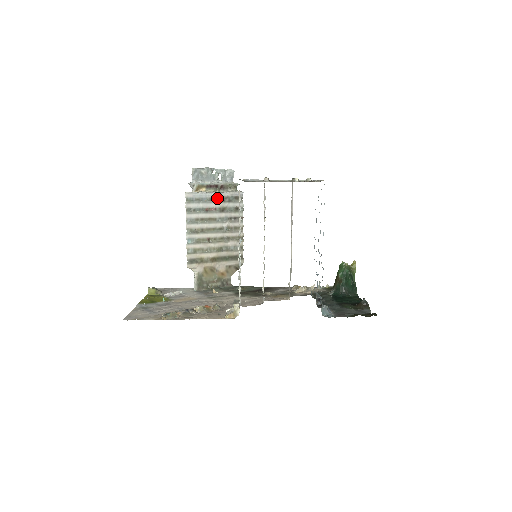
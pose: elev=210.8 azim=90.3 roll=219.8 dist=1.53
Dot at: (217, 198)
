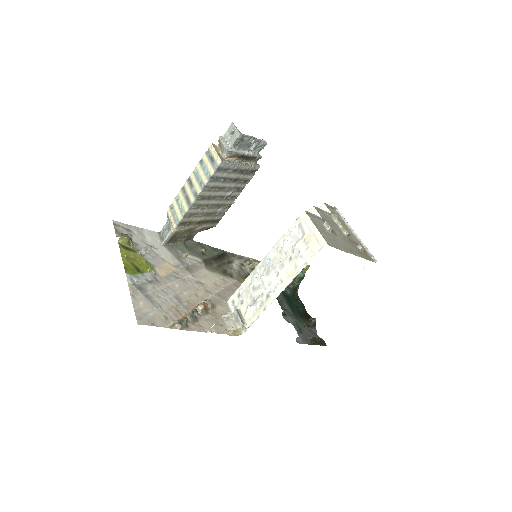
Dot at: (240, 169)
